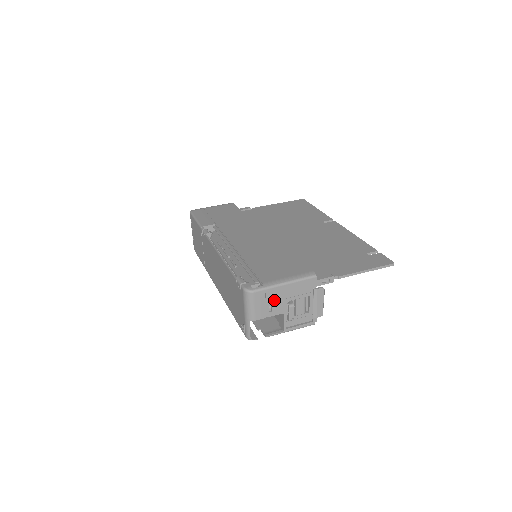
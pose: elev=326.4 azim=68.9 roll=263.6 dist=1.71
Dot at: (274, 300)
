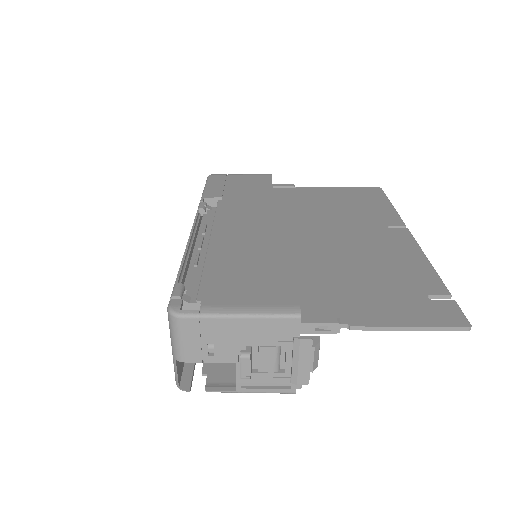
Dot at: (218, 338)
